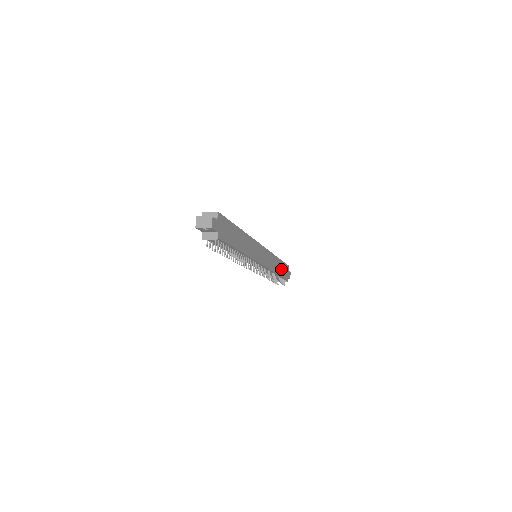
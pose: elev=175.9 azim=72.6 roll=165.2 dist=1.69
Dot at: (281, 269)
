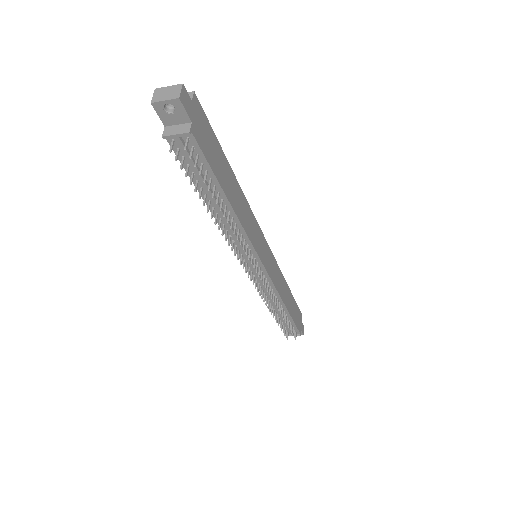
Dot at: (292, 307)
